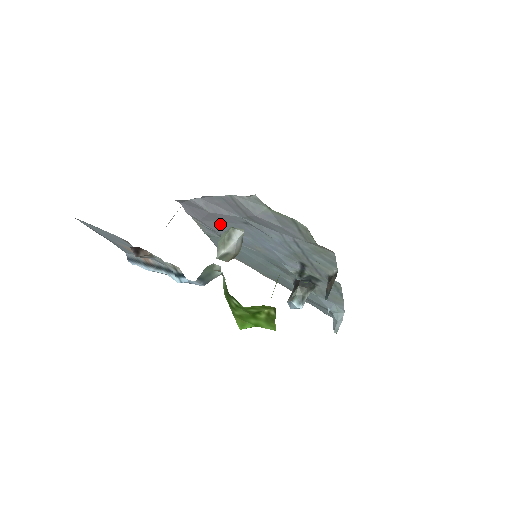
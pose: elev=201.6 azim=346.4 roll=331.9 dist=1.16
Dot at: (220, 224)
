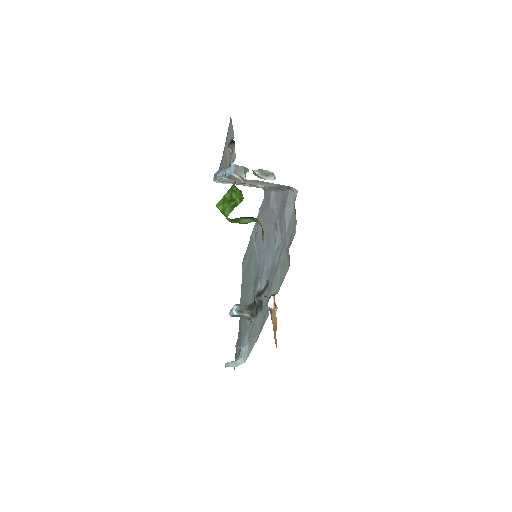
Dot at: (265, 224)
